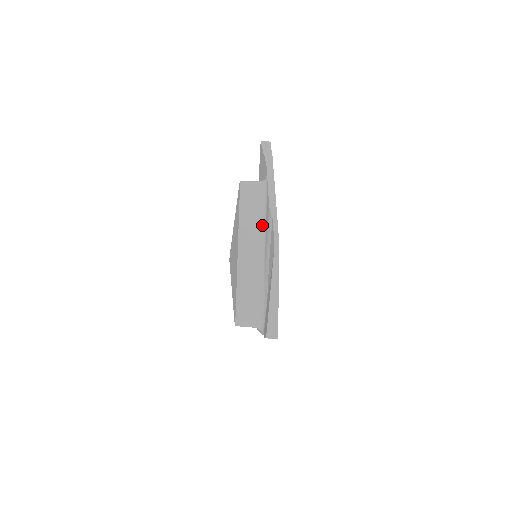
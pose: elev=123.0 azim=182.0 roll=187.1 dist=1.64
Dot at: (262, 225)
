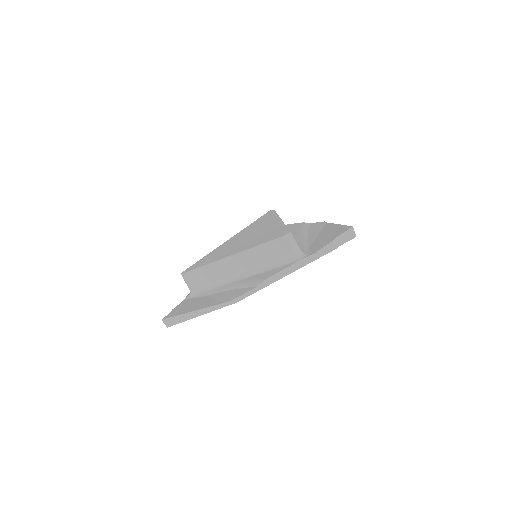
Dot at: occluded
